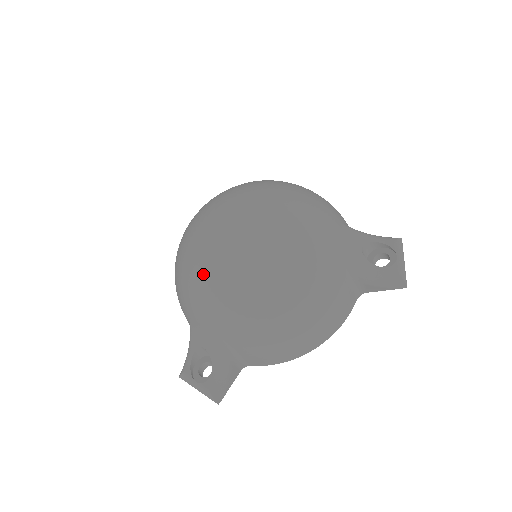
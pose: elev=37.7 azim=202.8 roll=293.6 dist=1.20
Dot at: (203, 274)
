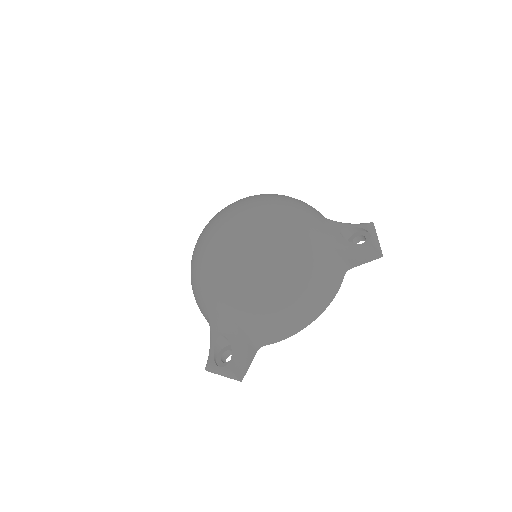
Dot at: (213, 267)
